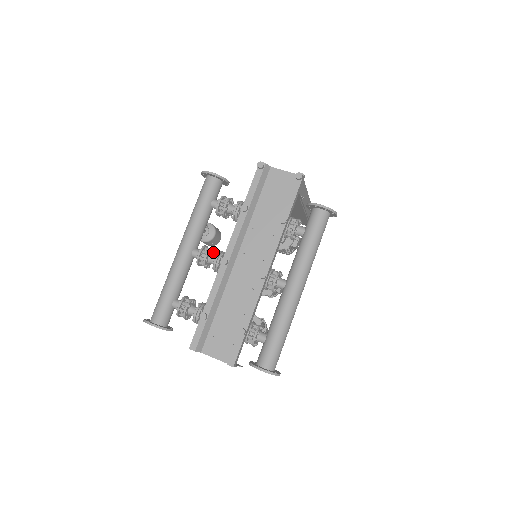
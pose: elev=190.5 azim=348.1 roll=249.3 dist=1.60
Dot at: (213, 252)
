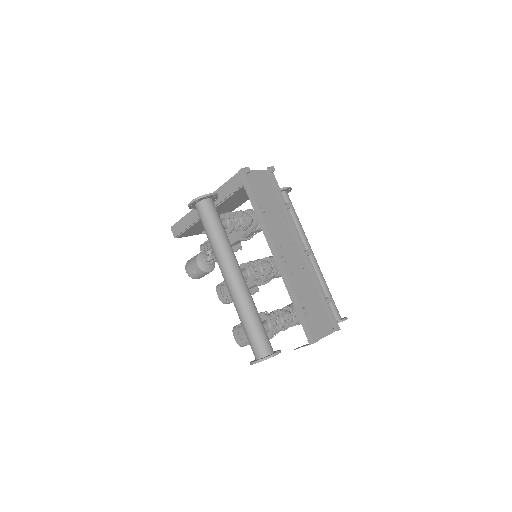
Dot at: occluded
